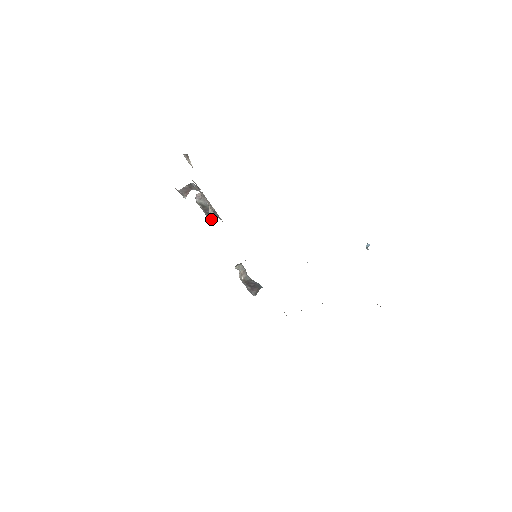
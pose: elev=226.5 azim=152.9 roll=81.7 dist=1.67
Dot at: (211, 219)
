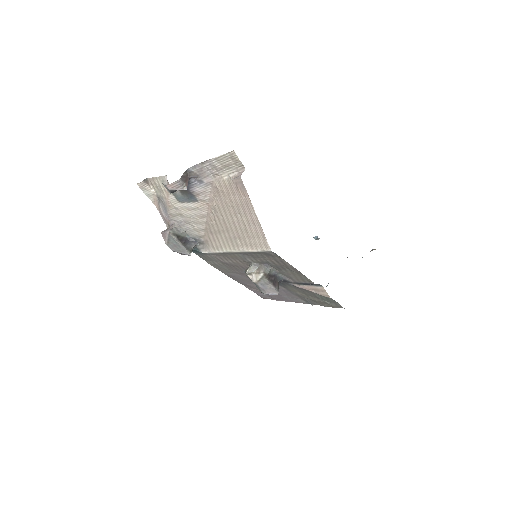
Dot at: (237, 175)
